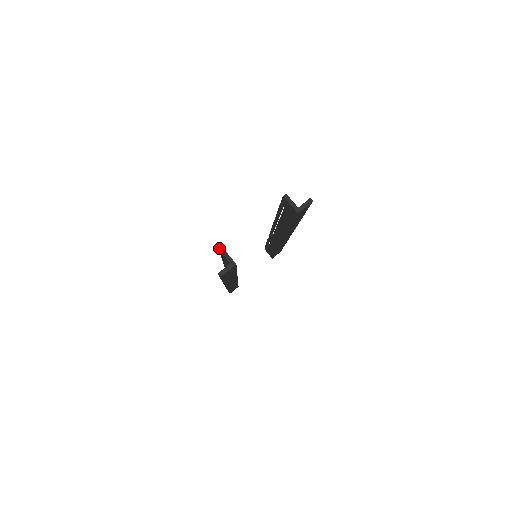
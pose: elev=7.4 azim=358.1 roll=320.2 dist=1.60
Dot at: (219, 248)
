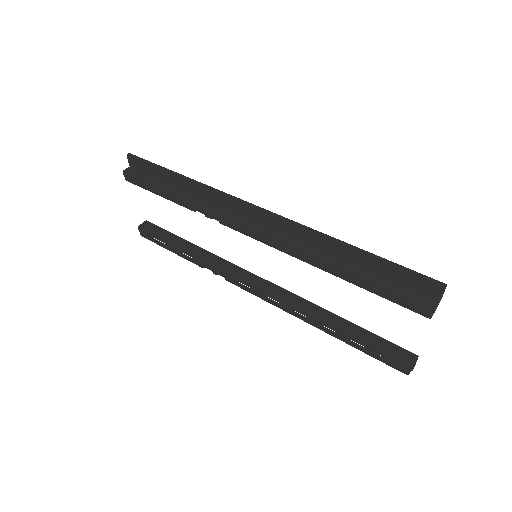
Dot at: occluded
